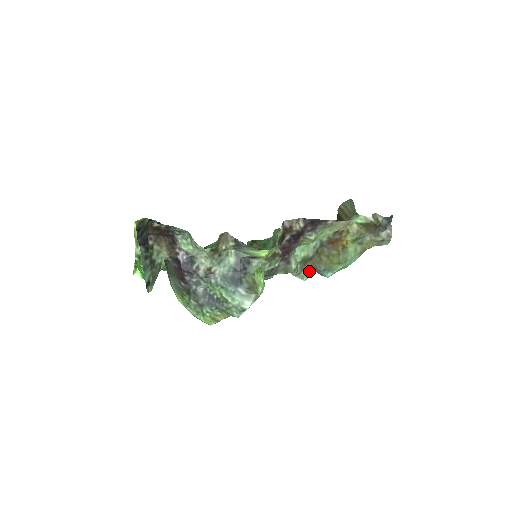
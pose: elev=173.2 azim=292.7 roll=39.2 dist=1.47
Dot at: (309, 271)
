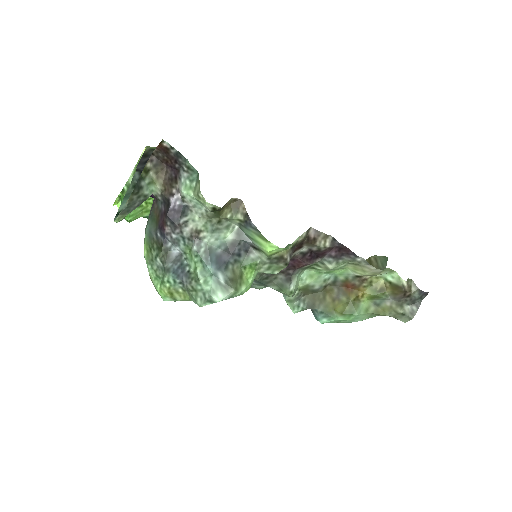
Dot at: (304, 304)
